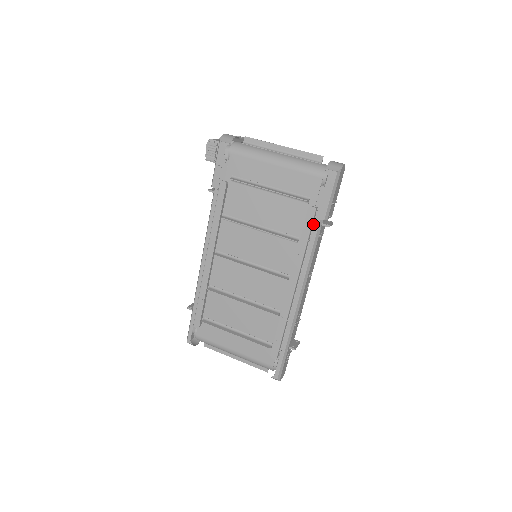
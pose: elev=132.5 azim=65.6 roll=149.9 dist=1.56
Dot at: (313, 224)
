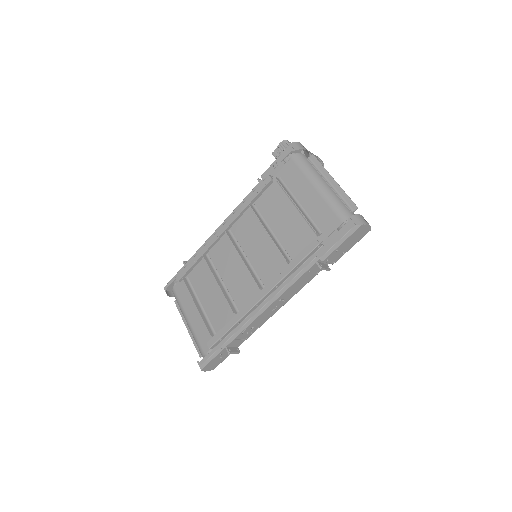
Dot at: (310, 257)
